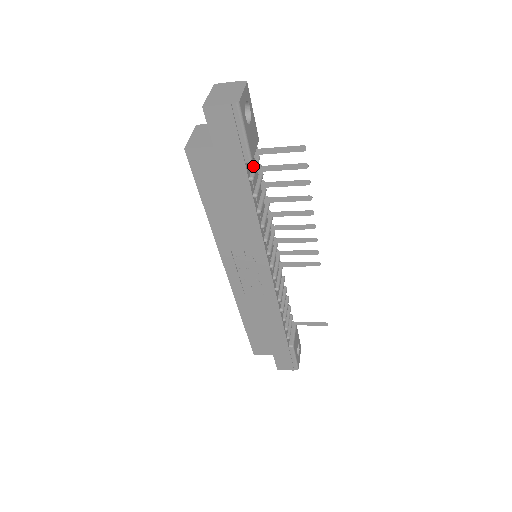
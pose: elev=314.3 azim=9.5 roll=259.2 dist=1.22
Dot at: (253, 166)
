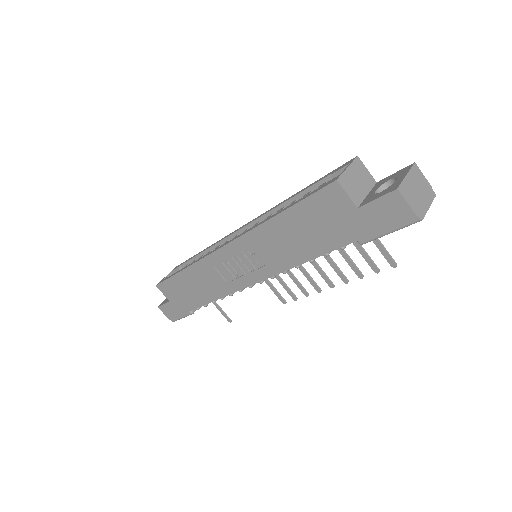
Dot at: occluded
